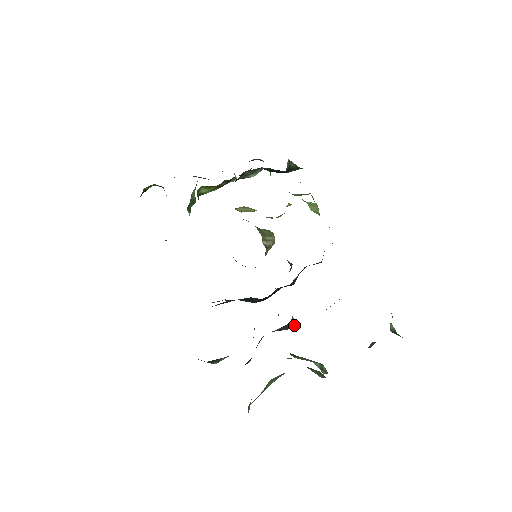
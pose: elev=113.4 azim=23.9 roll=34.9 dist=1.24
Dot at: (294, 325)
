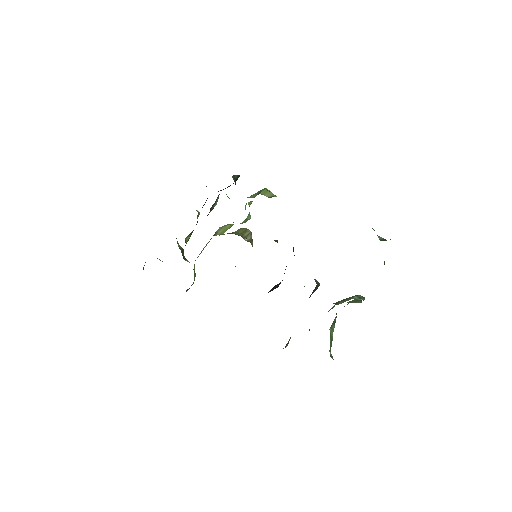
Dot at: (319, 283)
